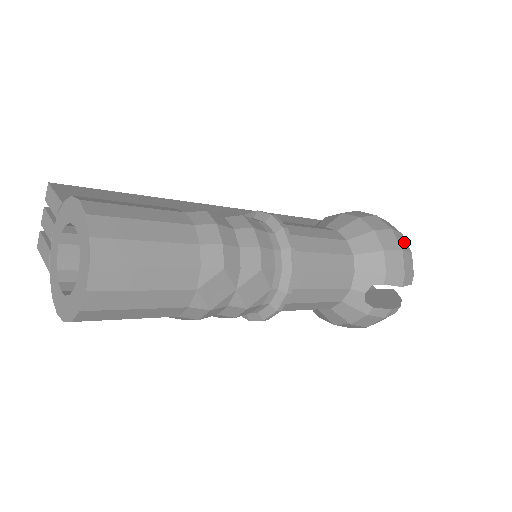
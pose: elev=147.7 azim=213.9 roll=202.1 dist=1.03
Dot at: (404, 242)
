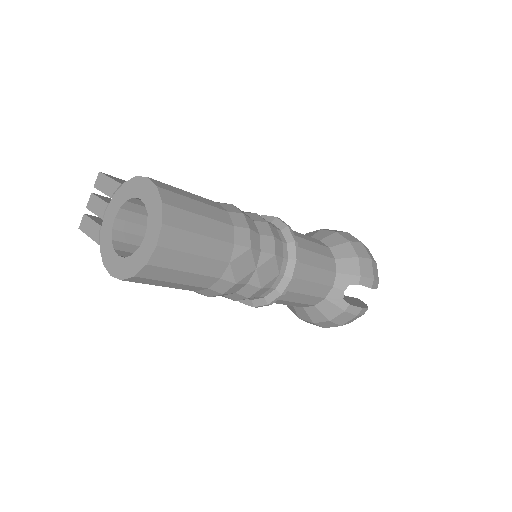
Dot at: (371, 254)
